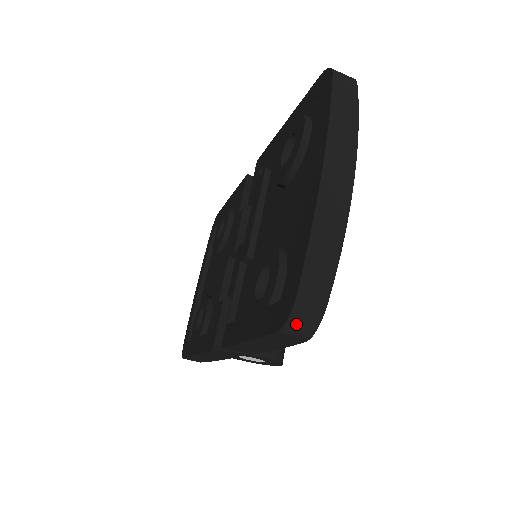
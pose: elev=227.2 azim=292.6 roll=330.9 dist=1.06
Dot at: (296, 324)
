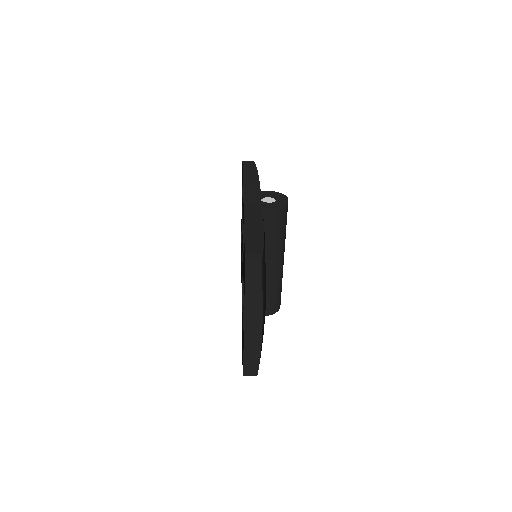
Dot at: occluded
